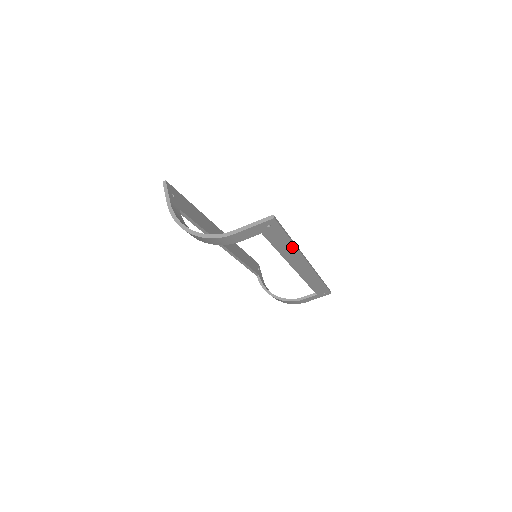
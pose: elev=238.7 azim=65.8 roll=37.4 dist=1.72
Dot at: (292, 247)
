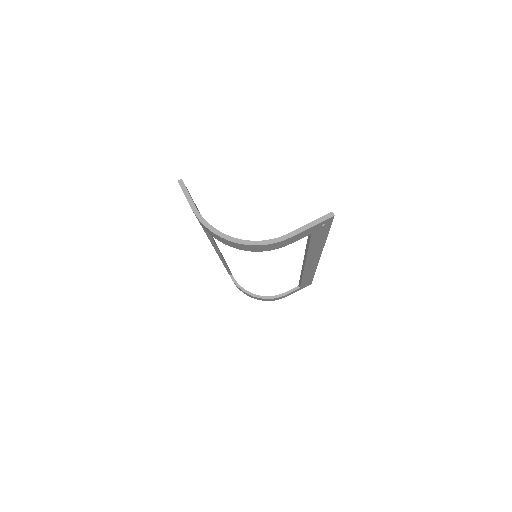
Dot at: (322, 244)
